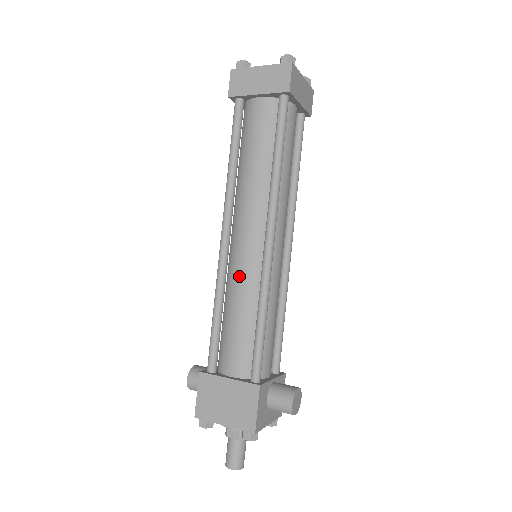
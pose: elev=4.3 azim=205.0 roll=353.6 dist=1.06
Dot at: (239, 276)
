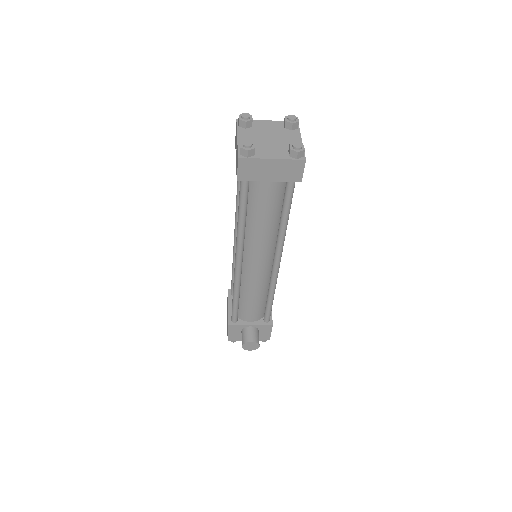
Dot at: occluded
